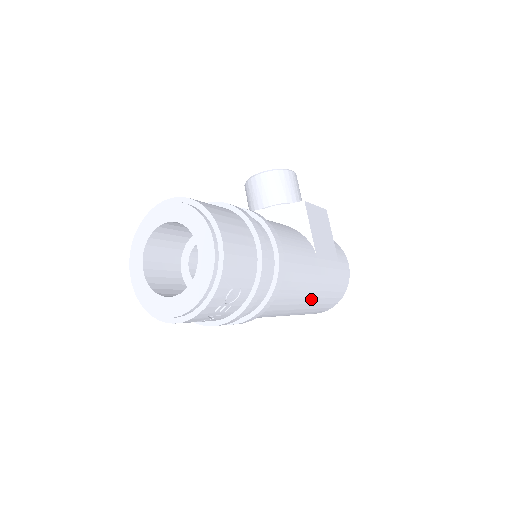
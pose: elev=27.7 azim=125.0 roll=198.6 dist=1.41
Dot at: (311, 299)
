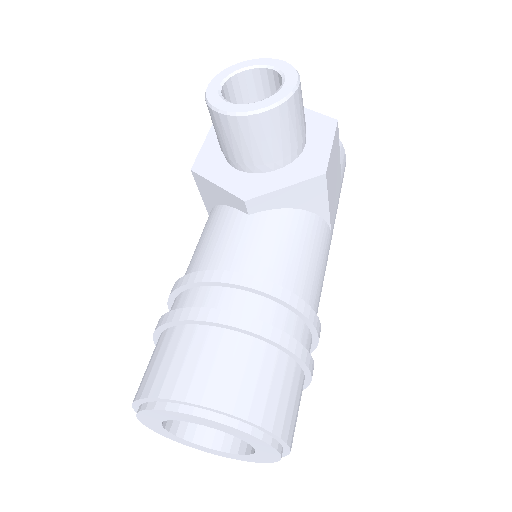
Dot at: occluded
